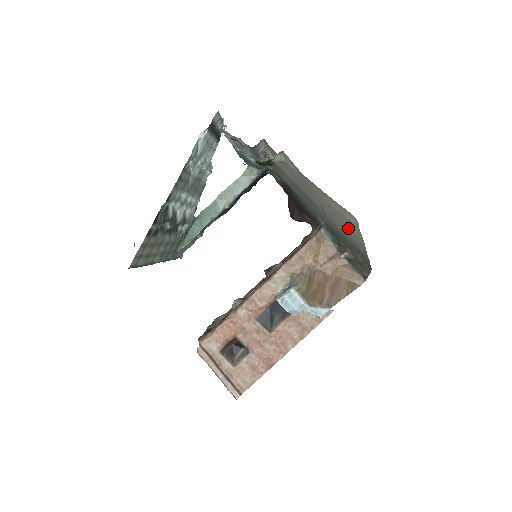
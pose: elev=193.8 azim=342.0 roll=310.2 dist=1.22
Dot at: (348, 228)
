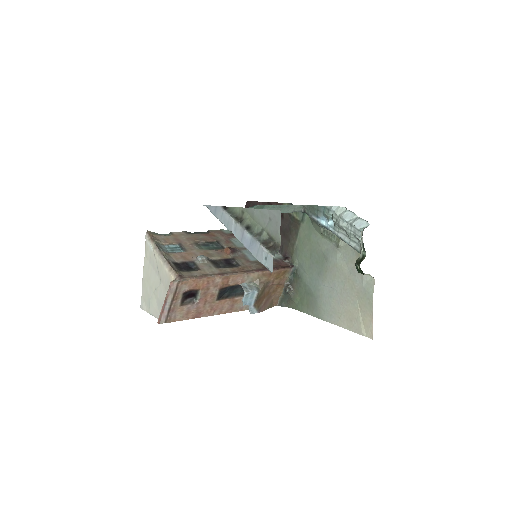
Dot at: (339, 313)
